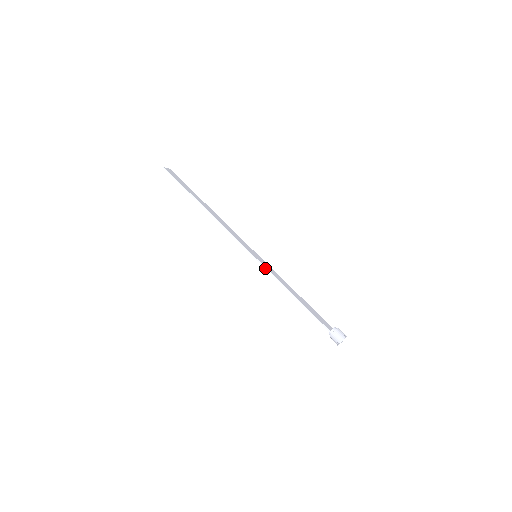
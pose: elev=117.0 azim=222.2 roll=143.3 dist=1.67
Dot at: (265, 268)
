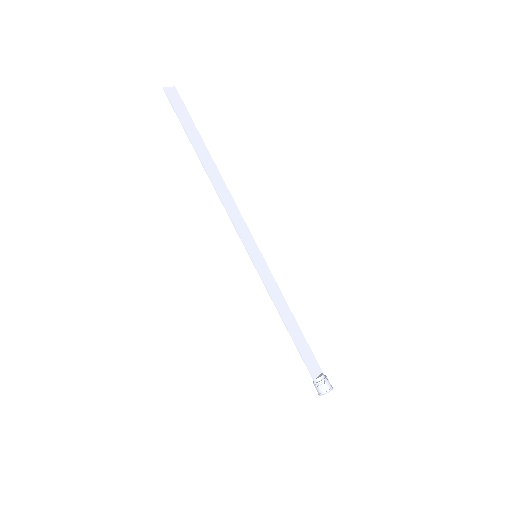
Dot at: (261, 279)
